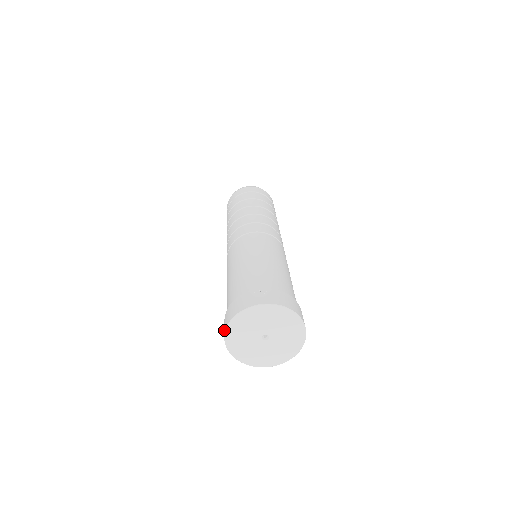
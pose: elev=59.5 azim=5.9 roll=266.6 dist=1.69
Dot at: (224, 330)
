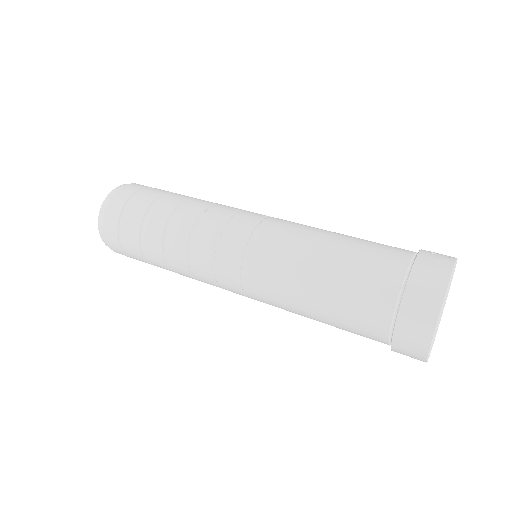
Dot at: (427, 320)
